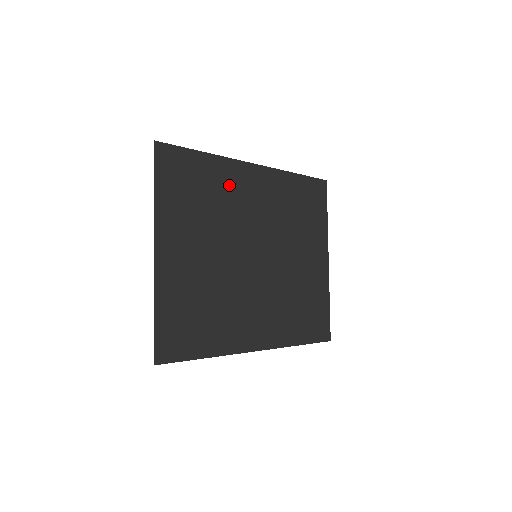
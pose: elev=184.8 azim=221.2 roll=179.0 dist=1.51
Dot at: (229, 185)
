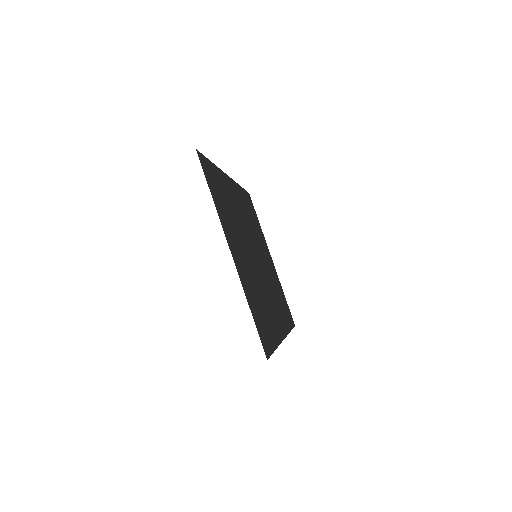
Dot at: (228, 193)
